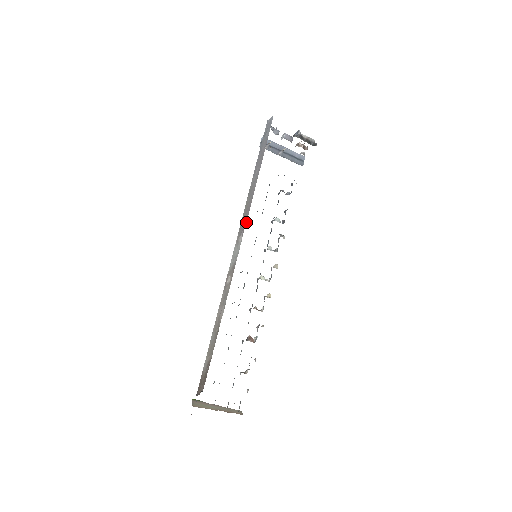
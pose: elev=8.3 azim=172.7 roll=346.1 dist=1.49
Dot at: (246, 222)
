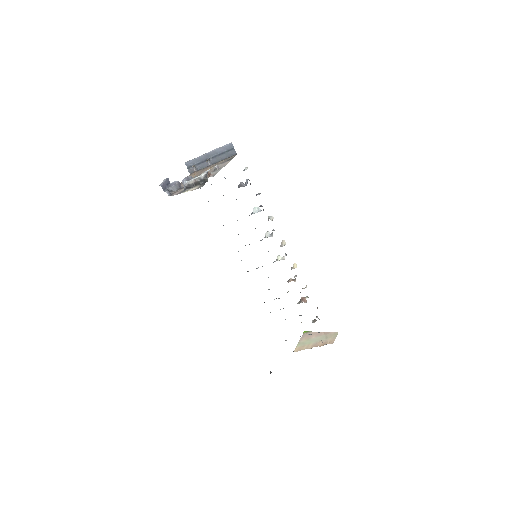
Dot at: occluded
